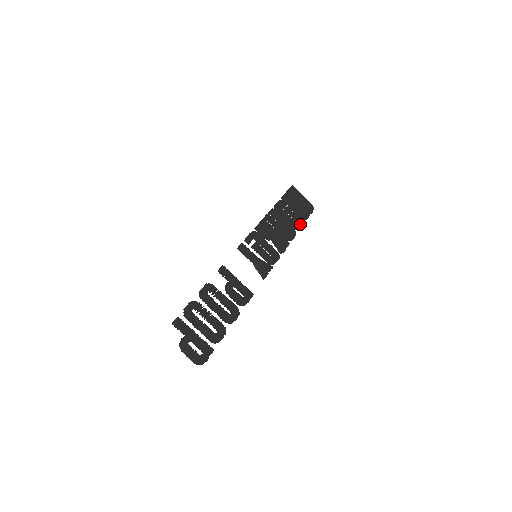
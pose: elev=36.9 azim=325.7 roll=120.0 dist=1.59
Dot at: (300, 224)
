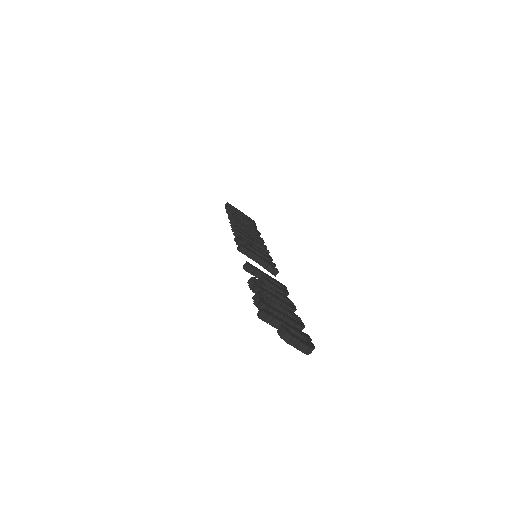
Dot at: (258, 232)
